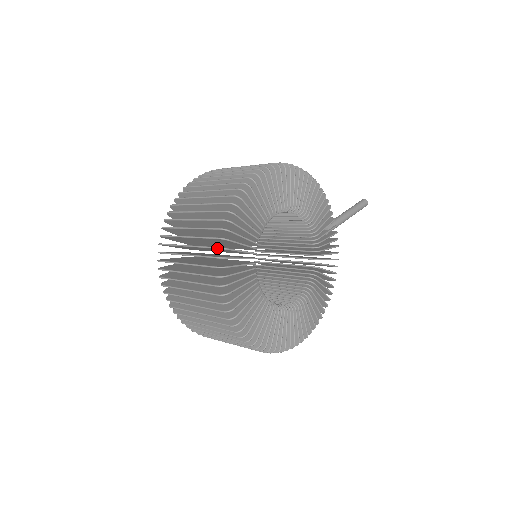
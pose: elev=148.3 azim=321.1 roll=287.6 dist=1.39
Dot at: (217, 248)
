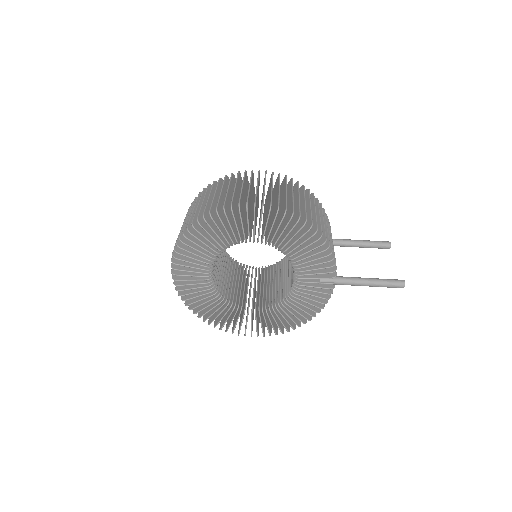
Dot at: (179, 237)
